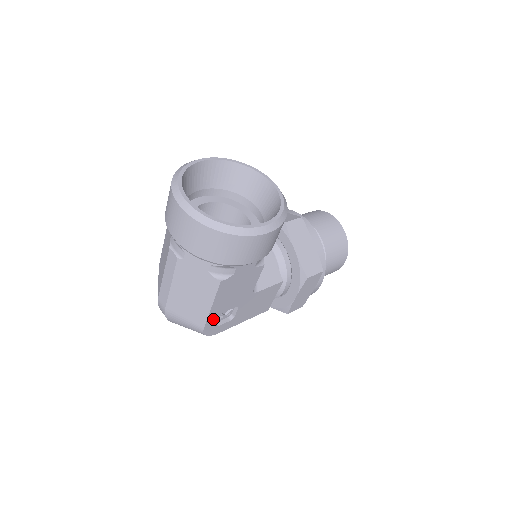
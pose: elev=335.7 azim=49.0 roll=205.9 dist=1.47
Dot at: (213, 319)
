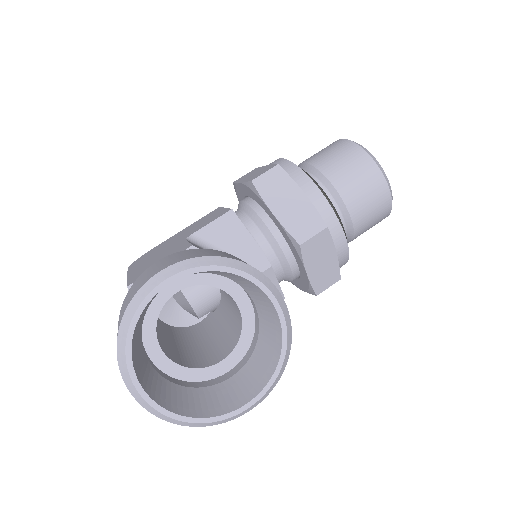
Dot at: occluded
